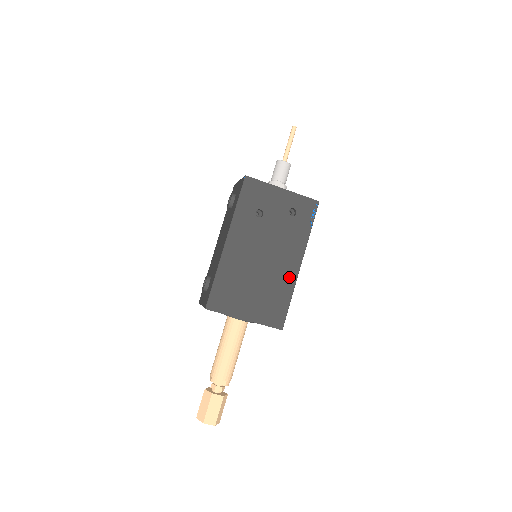
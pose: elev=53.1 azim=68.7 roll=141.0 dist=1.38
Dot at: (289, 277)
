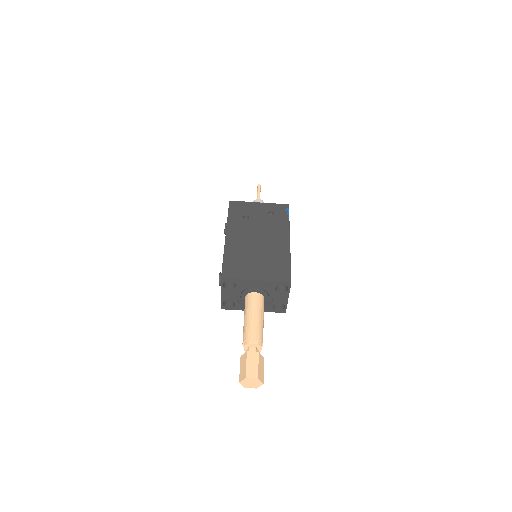
Dot at: (283, 248)
